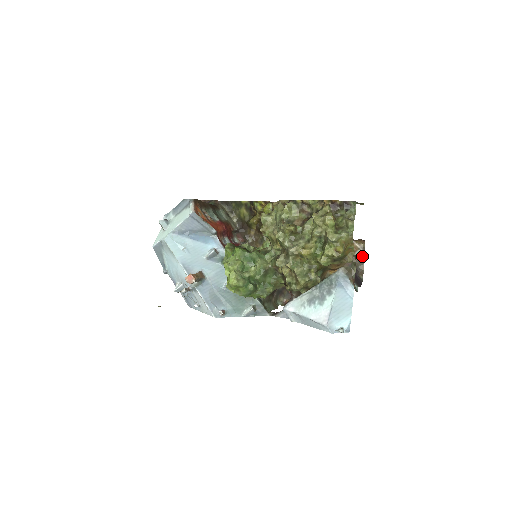
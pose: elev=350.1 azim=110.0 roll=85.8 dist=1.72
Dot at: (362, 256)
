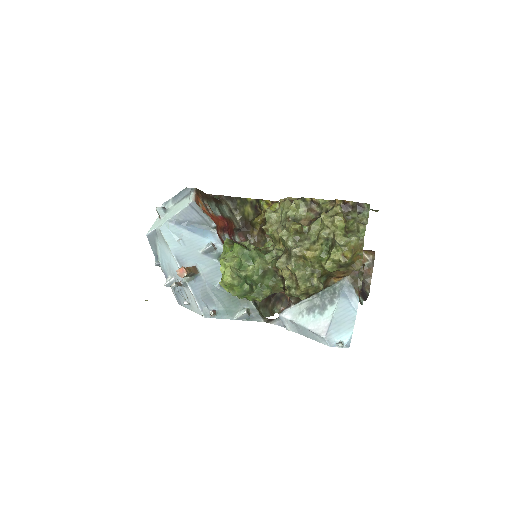
Dot at: (370, 268)
